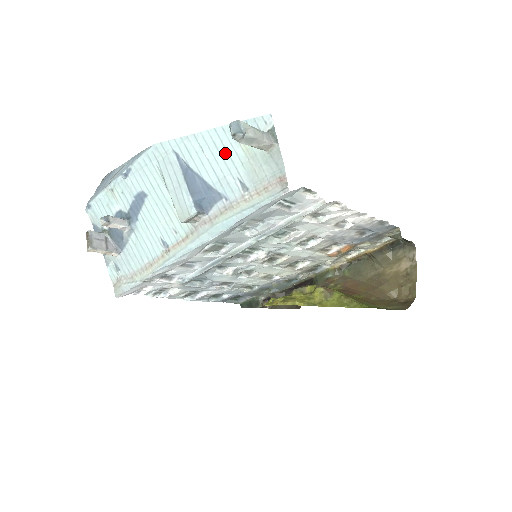
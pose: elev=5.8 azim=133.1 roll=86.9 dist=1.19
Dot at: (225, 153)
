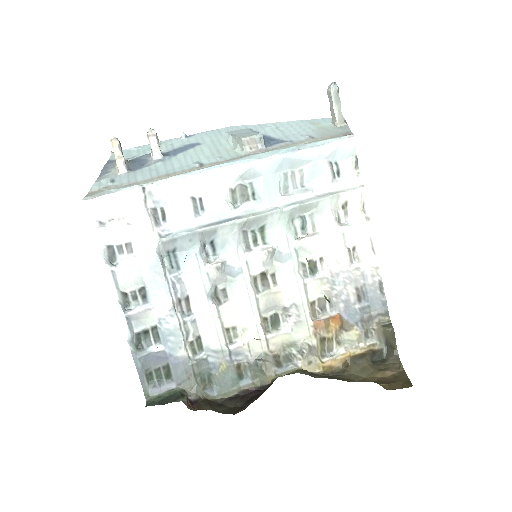
Dot at: (298, 127)
